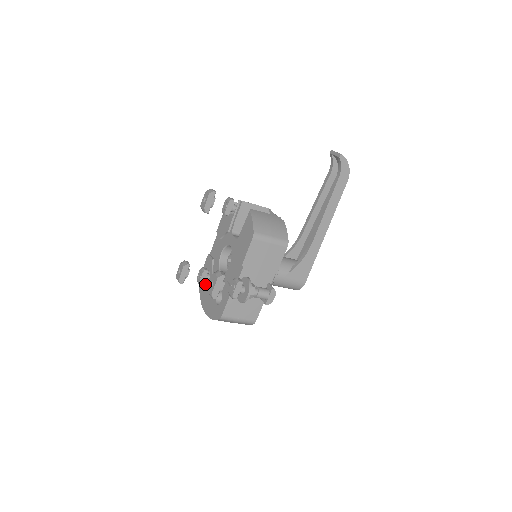
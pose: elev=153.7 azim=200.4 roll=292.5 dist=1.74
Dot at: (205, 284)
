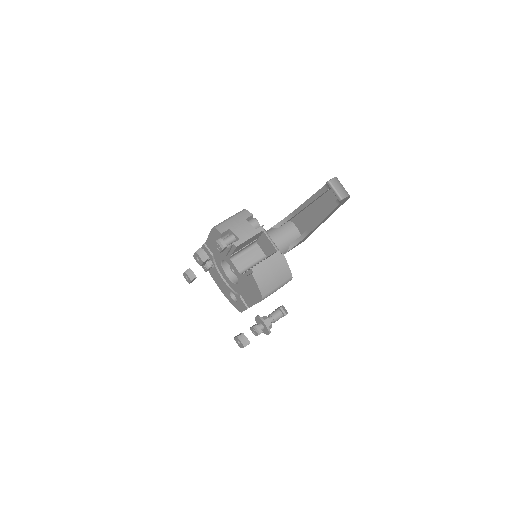
Dot at: occluded
